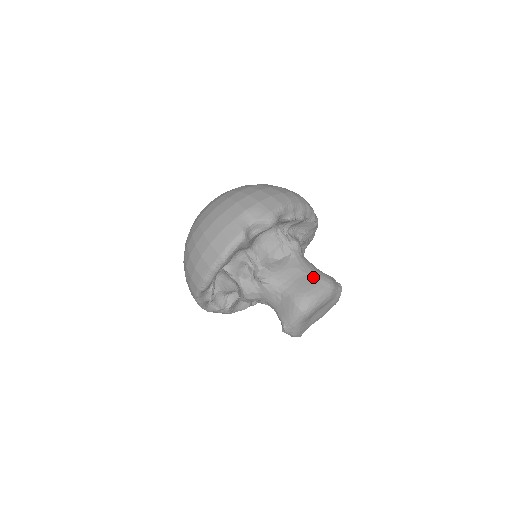
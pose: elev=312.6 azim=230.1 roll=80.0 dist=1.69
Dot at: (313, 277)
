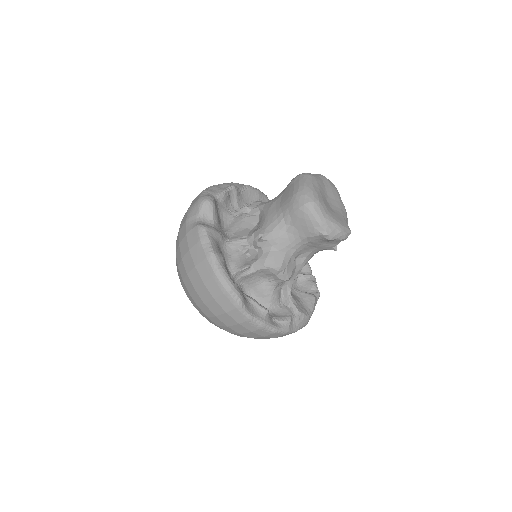
Dot at: (286, 189)
